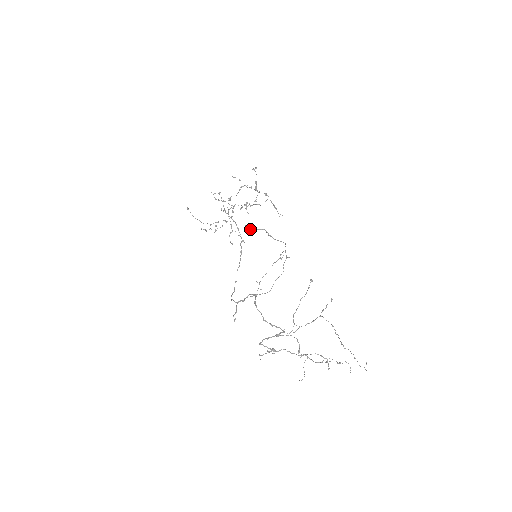
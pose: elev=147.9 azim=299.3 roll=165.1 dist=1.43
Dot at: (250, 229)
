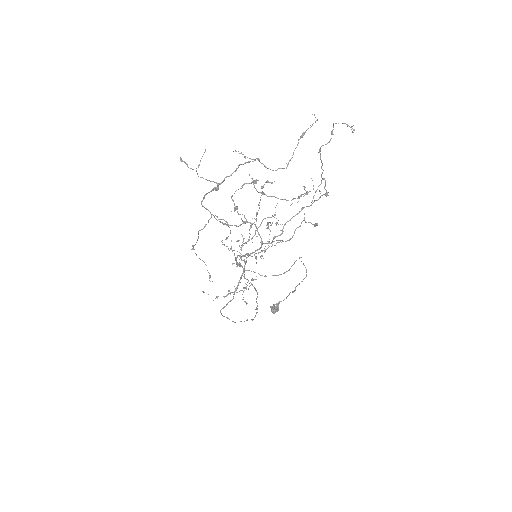
Dot at: (277, 308)
